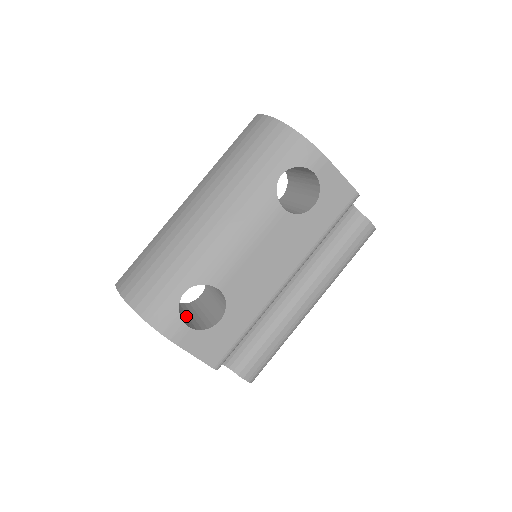
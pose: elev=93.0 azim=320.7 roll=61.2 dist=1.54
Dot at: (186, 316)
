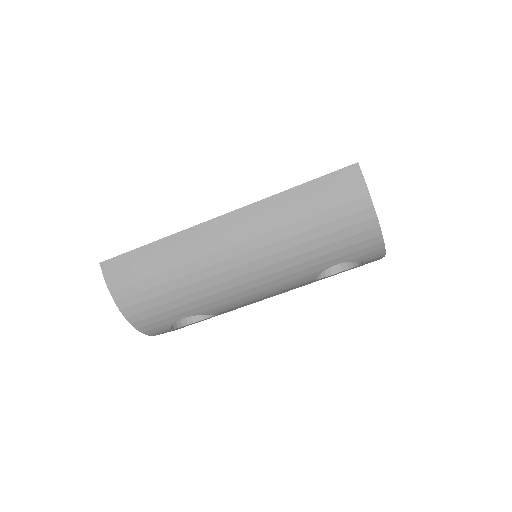
Dot at: occluded
